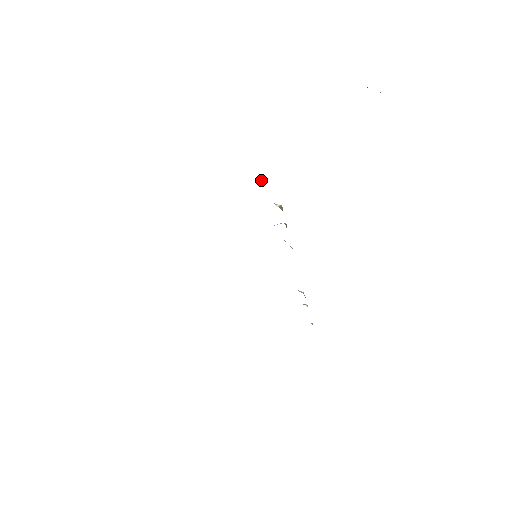
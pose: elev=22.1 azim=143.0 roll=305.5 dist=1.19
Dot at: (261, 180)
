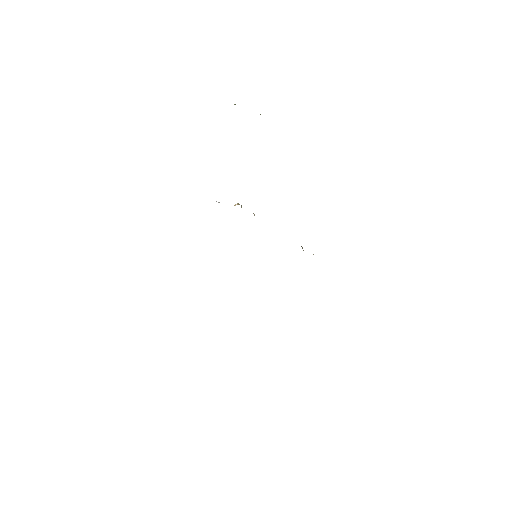
Dot at: (218, 202)
